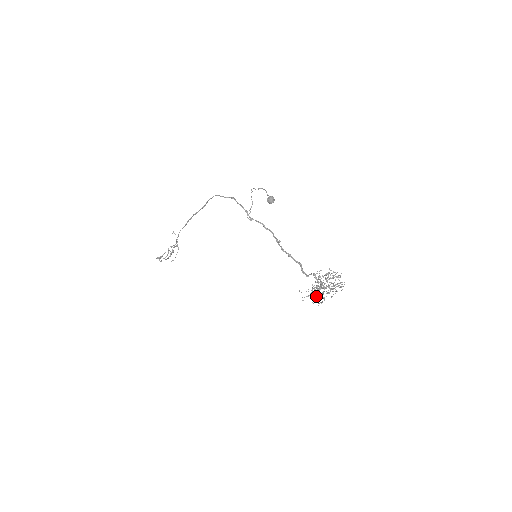
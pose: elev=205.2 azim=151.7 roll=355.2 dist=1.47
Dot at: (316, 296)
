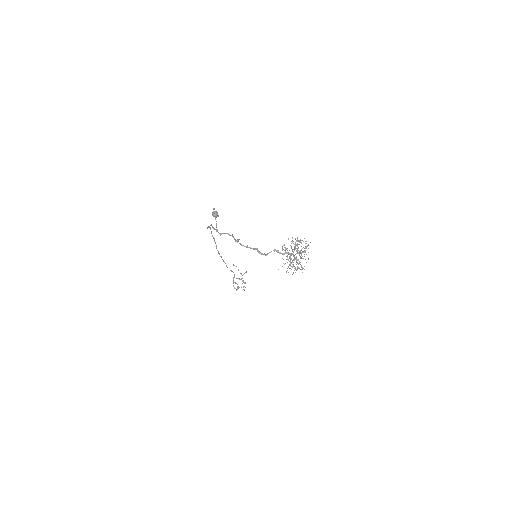
Dot at: (293, 265)
